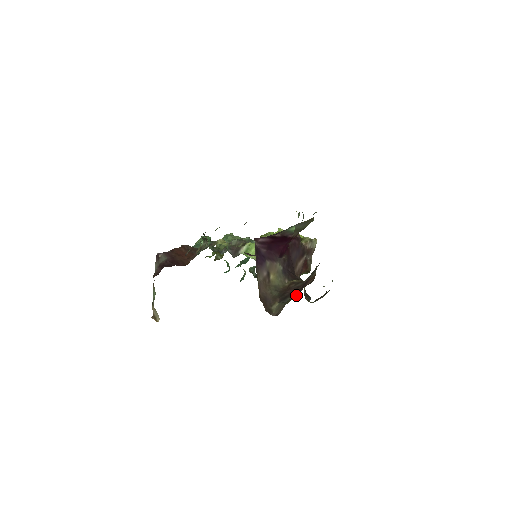
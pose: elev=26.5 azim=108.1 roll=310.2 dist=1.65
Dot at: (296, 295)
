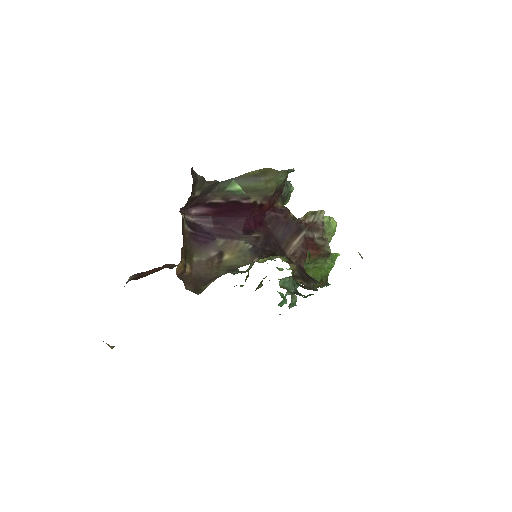
Dot at: occluded
